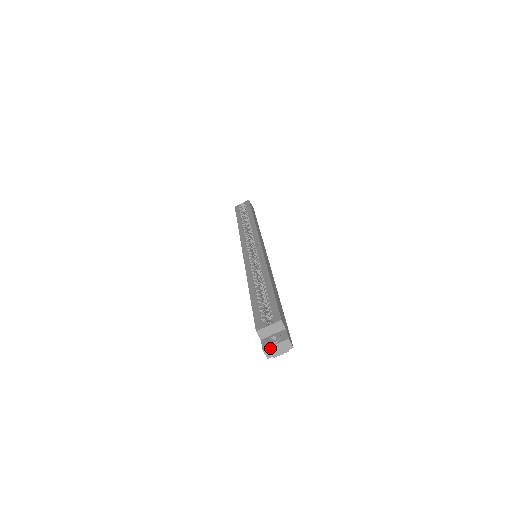
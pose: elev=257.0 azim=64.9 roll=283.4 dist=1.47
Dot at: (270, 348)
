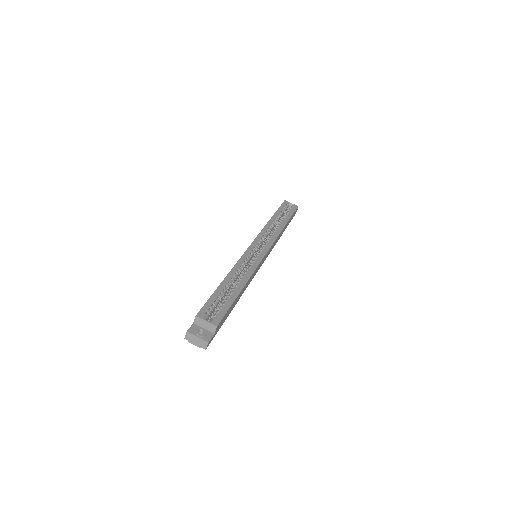
Dot at: (192, 335)
